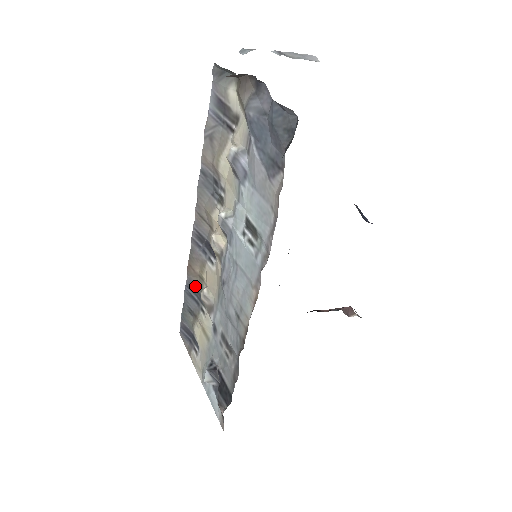
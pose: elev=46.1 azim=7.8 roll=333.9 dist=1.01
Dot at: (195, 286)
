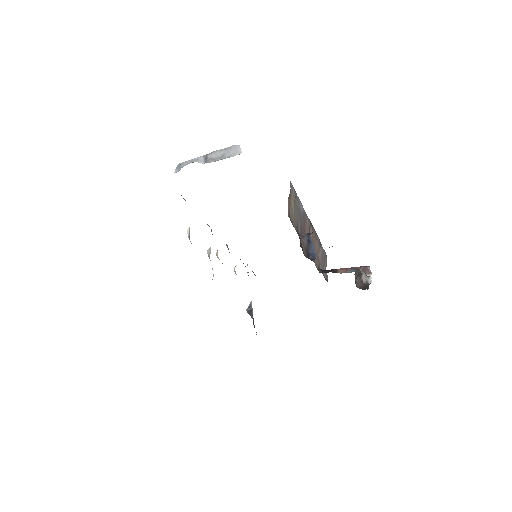
Dot at: occluded
